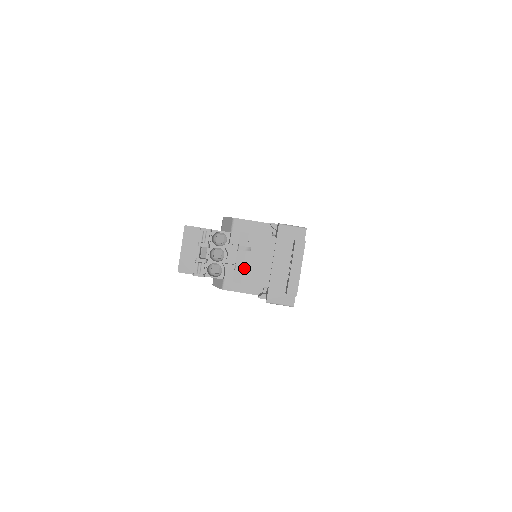
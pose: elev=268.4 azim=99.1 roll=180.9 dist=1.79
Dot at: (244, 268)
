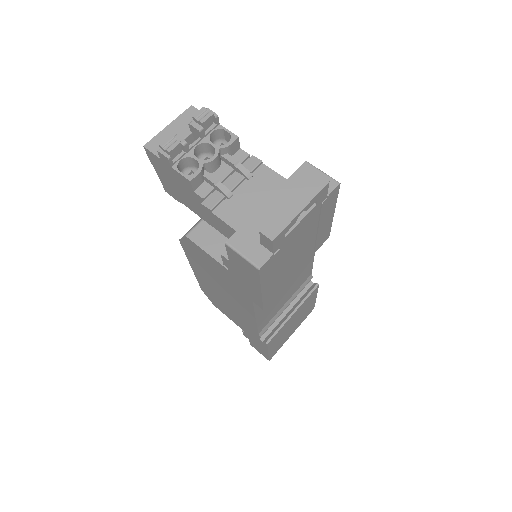
Dot at: (227, 191)
